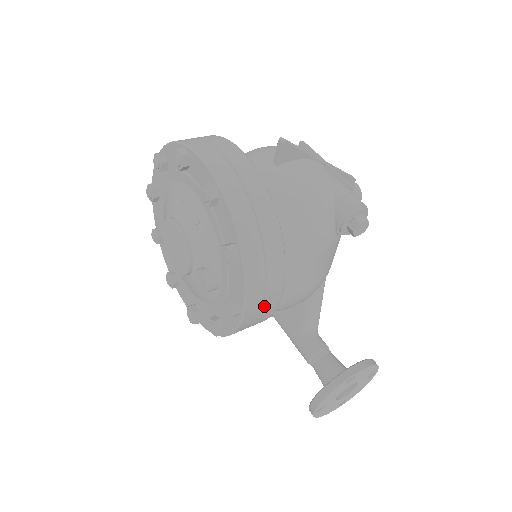
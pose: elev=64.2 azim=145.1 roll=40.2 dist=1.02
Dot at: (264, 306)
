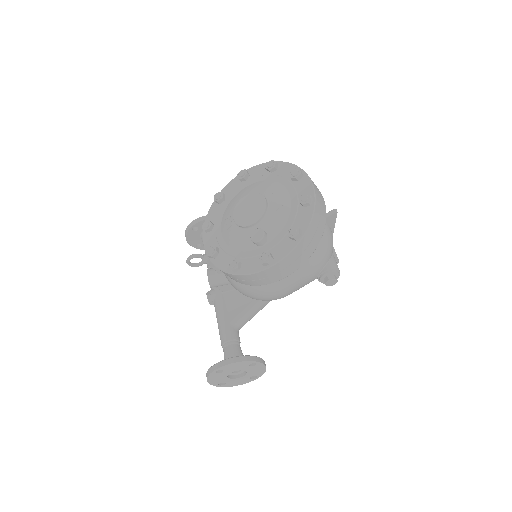
Dot at: (278, 273)
